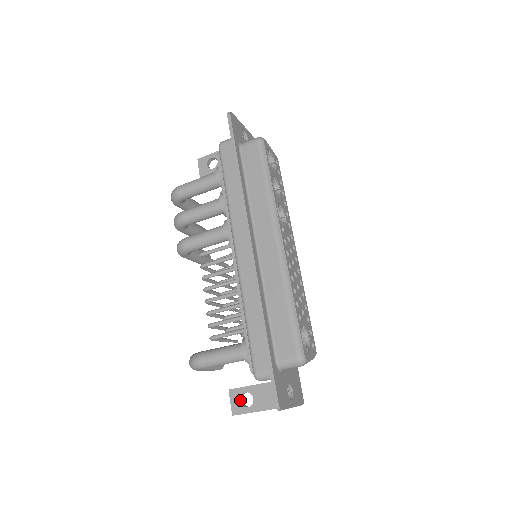
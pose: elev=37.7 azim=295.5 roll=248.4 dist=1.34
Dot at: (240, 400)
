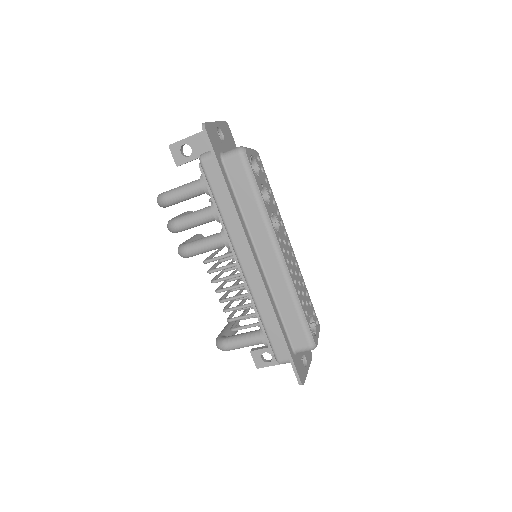
Dot at: (261, 358)
